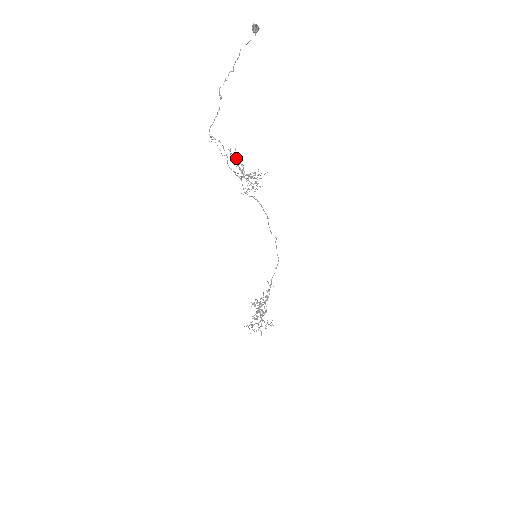
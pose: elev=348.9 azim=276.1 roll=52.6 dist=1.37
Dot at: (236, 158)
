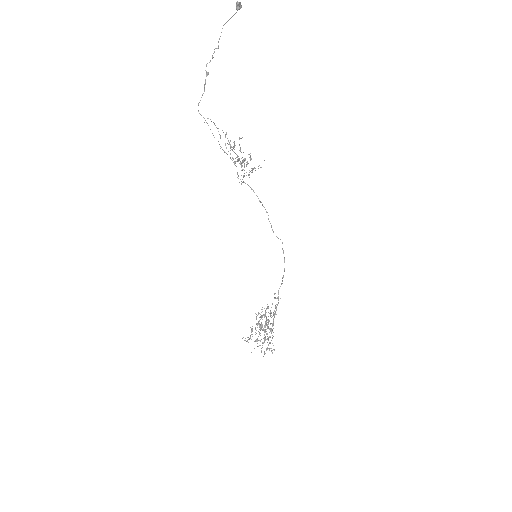
Dot at: occluded
